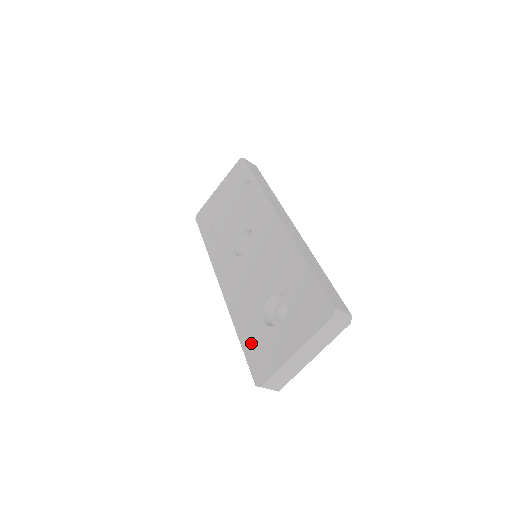
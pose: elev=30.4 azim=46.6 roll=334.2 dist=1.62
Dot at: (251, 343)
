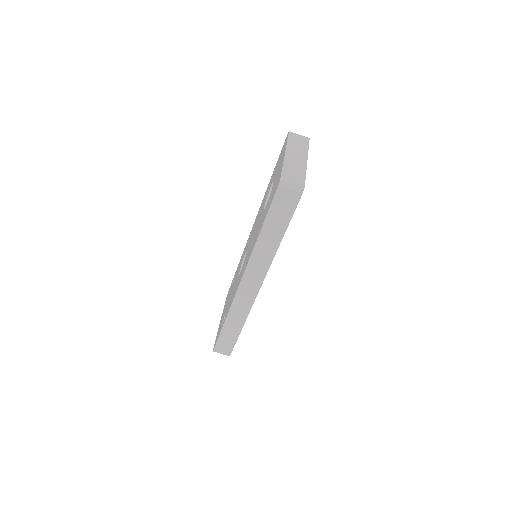
Dot at: (266, 211)
